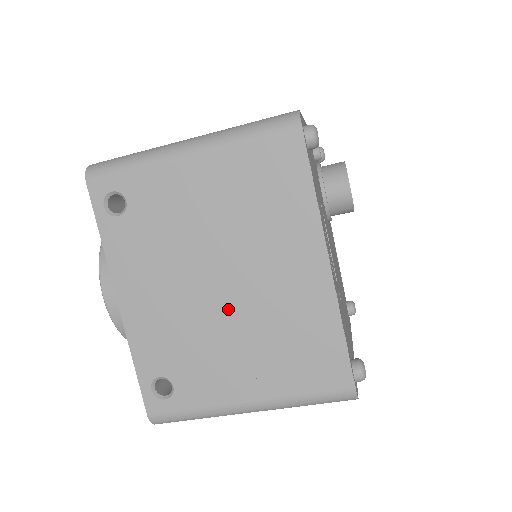
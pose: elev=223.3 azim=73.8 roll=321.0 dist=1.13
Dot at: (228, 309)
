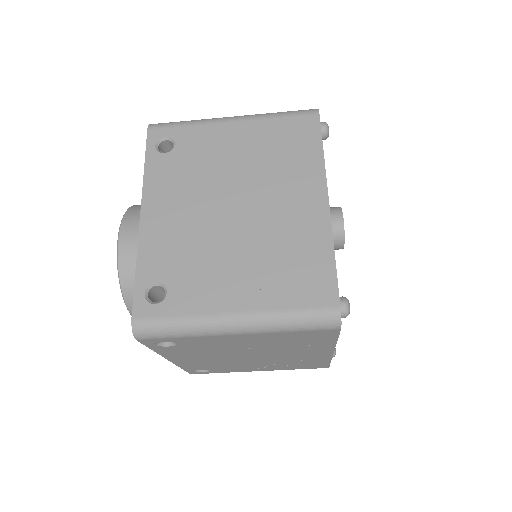
Dot at: (236, 228)
